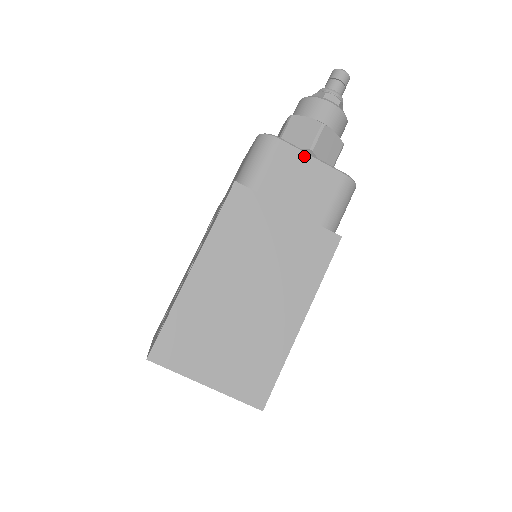
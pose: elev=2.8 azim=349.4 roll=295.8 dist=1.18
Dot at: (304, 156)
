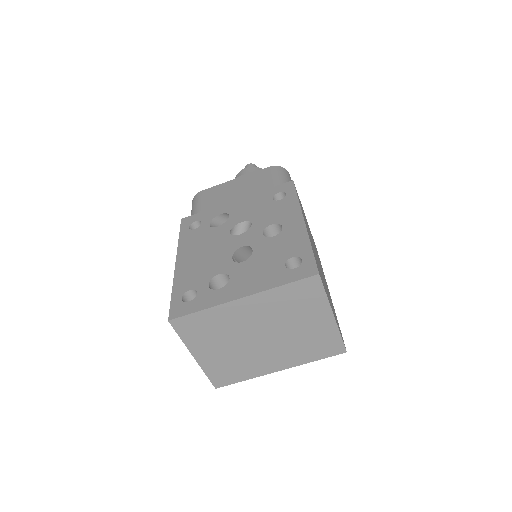
Dot at: occluded
